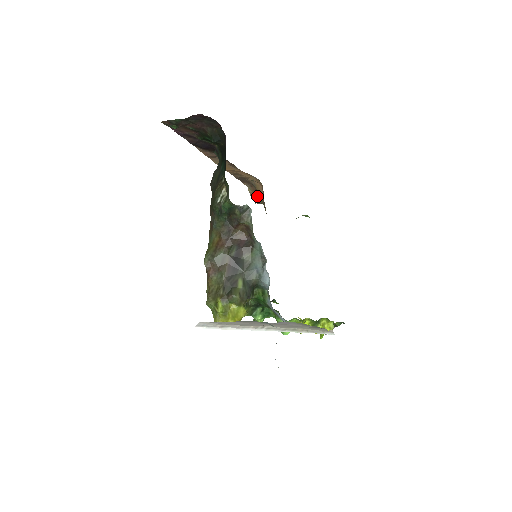
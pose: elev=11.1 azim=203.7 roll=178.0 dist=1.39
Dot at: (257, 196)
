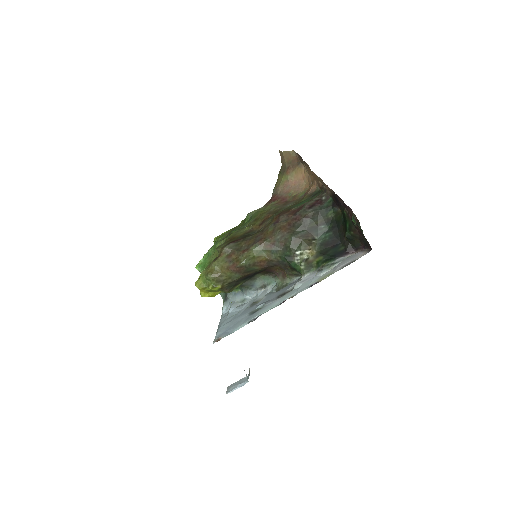
Dot at: (289, 162)
